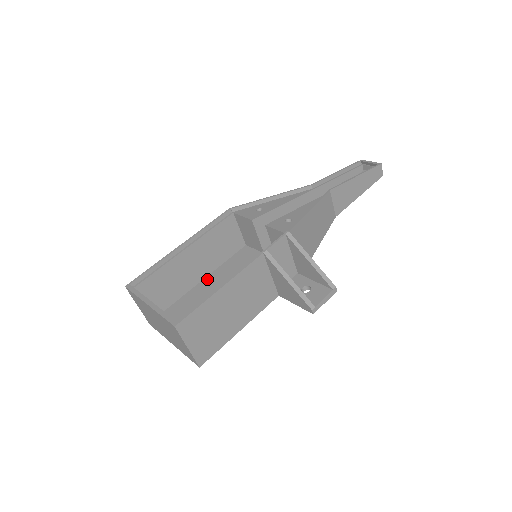
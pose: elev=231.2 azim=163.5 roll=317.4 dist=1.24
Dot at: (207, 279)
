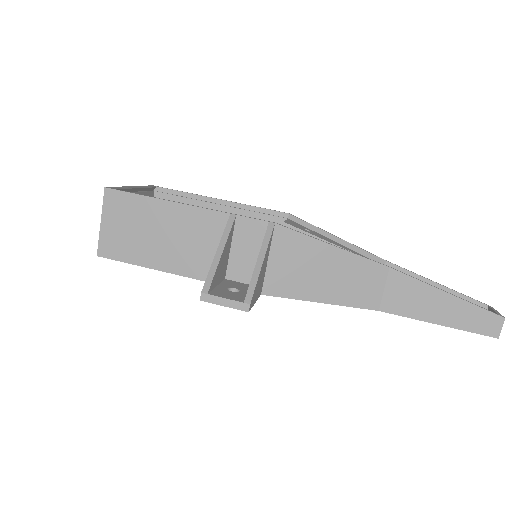
Dot at: occluded
